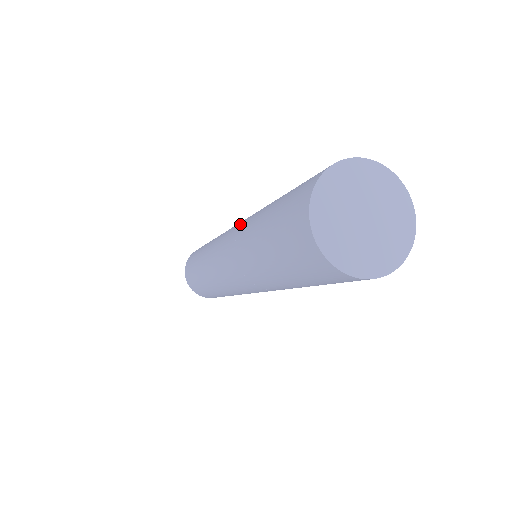
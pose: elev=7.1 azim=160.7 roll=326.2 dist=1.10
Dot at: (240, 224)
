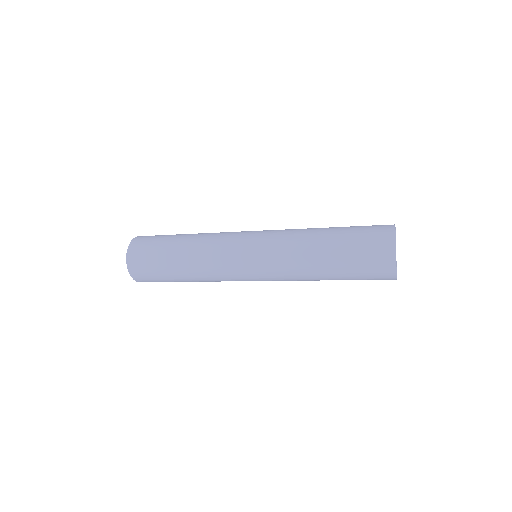
Dot at: (275, 245)
